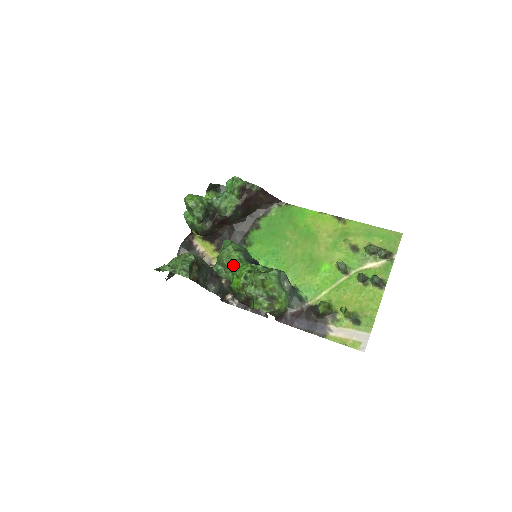
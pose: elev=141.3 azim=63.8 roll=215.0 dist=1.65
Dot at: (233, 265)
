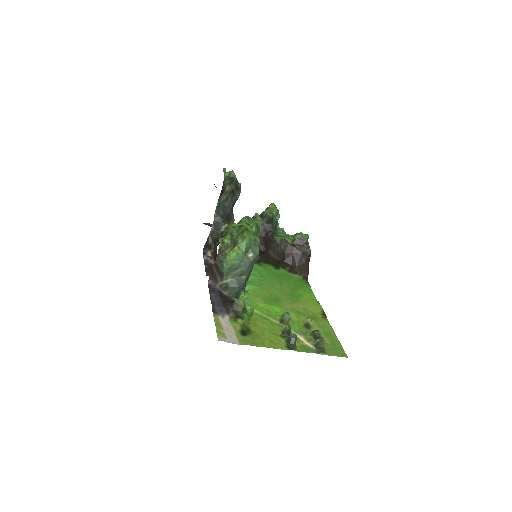
Dot at: (245, 222)
